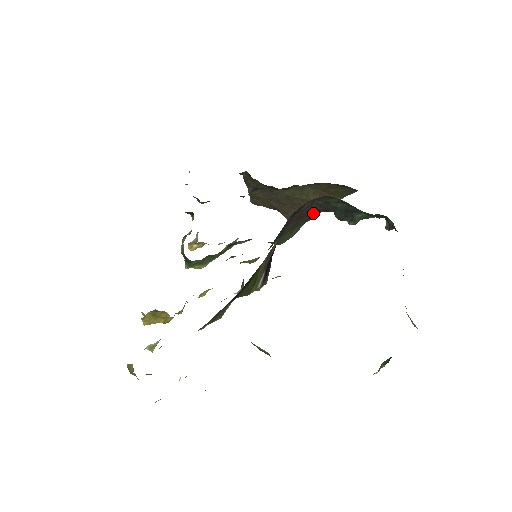
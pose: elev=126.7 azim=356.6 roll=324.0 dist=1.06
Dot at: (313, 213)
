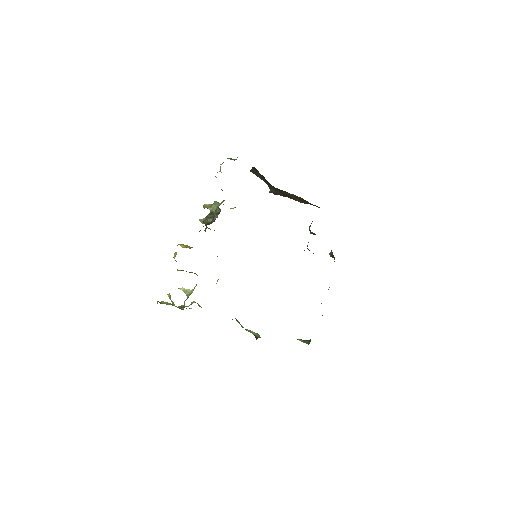
Dot at: occluded
